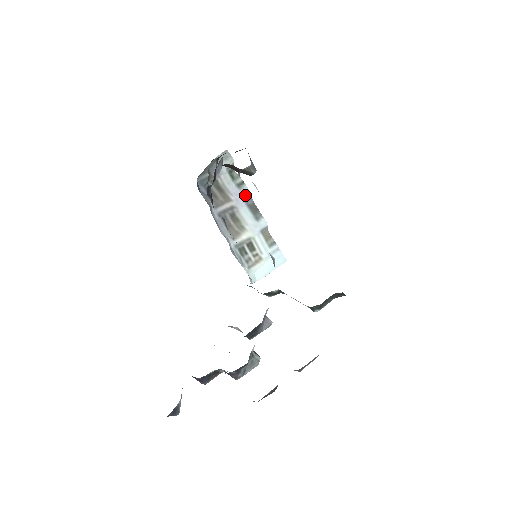
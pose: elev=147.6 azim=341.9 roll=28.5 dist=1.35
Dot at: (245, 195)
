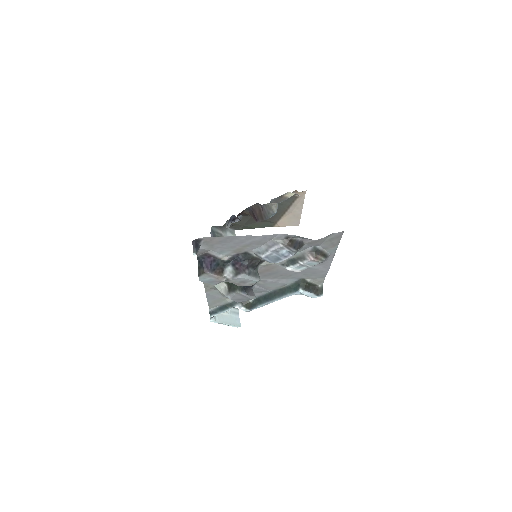
Dot at: occluded
